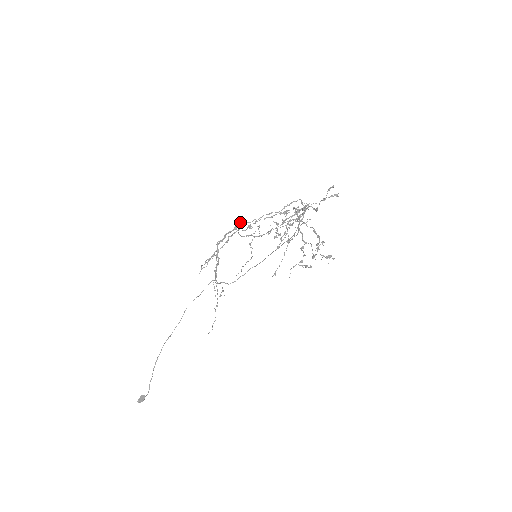
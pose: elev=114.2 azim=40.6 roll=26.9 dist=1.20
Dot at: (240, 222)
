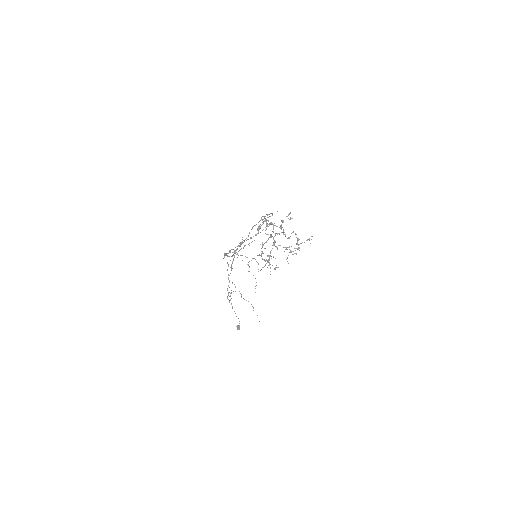
Dot at: occluded
